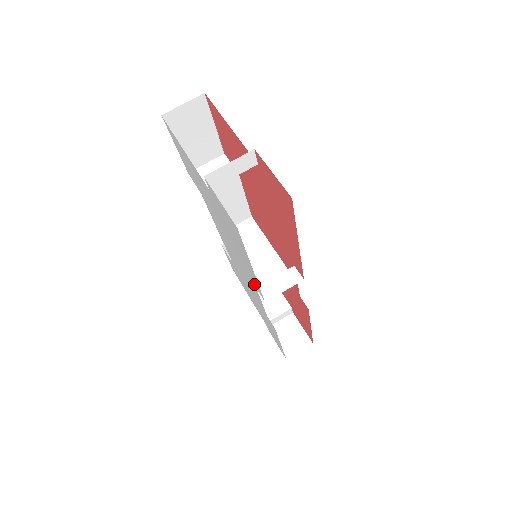
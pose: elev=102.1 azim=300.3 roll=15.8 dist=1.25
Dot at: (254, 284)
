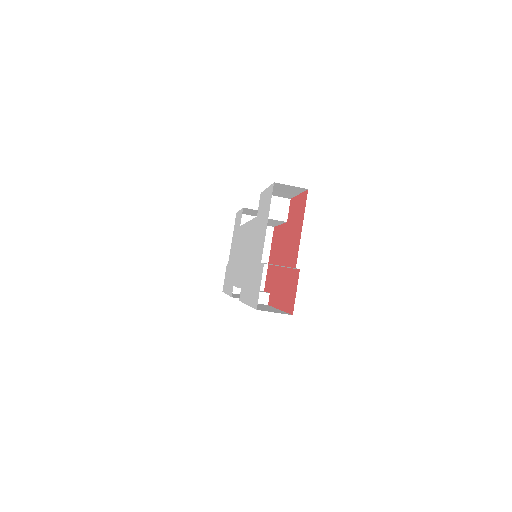
Dot at: (242, 287)
